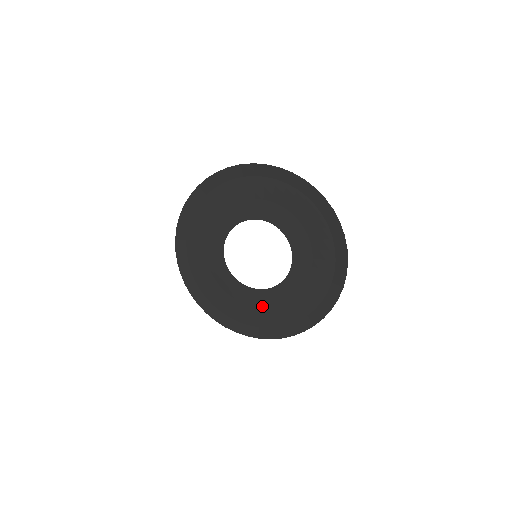
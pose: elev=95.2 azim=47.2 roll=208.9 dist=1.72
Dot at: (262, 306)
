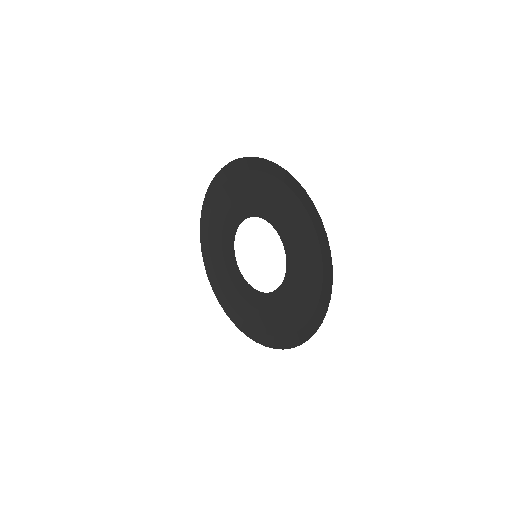
Dot at: (283, 309)
